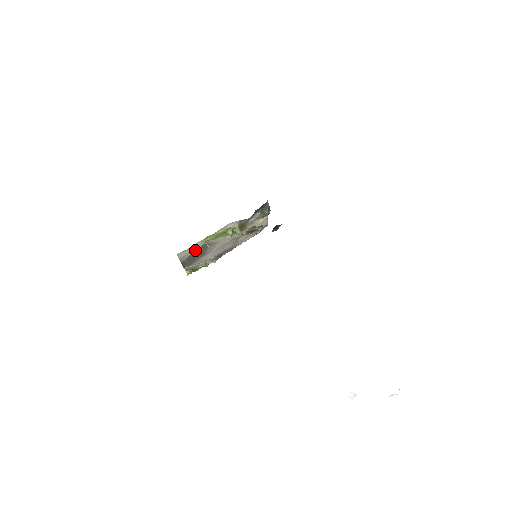
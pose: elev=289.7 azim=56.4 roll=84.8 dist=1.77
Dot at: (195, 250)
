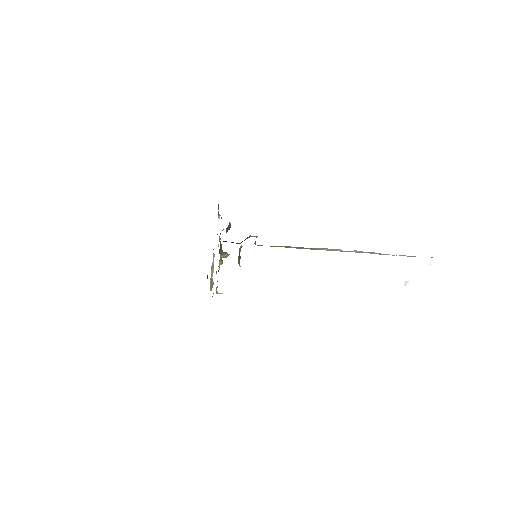
Dot at: occluded
